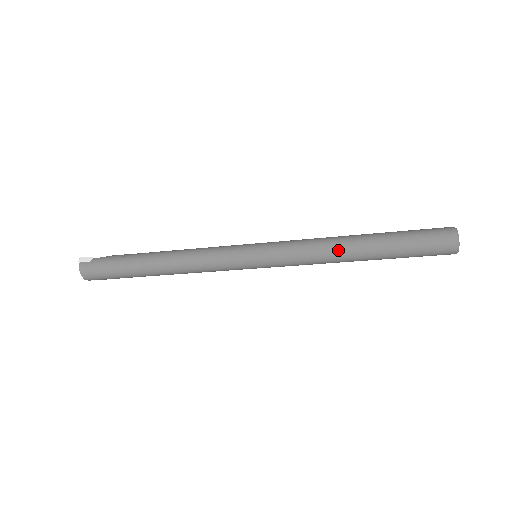
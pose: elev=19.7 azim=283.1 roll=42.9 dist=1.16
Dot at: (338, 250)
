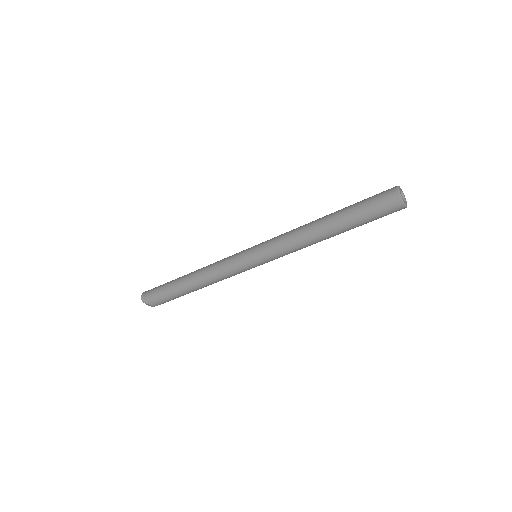
Dot at: (309, 224)
